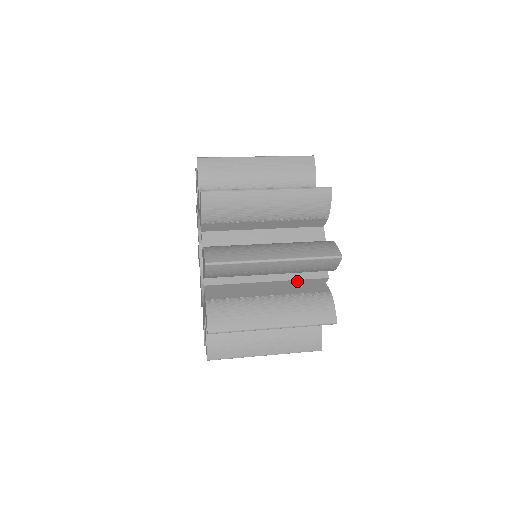
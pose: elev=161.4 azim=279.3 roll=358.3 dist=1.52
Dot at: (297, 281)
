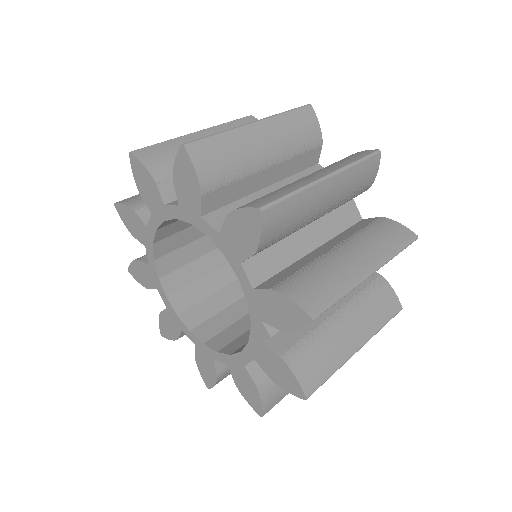
Dot at: occluded
